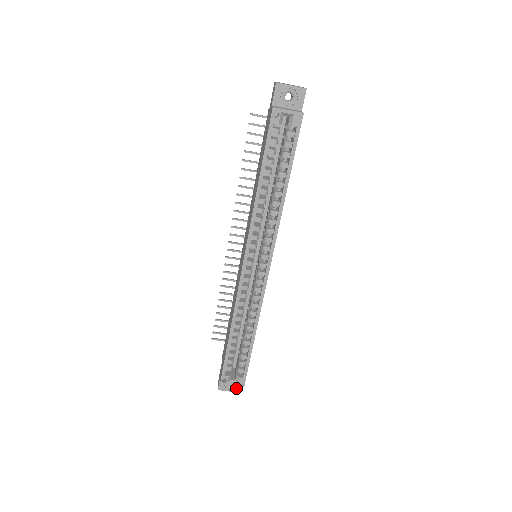
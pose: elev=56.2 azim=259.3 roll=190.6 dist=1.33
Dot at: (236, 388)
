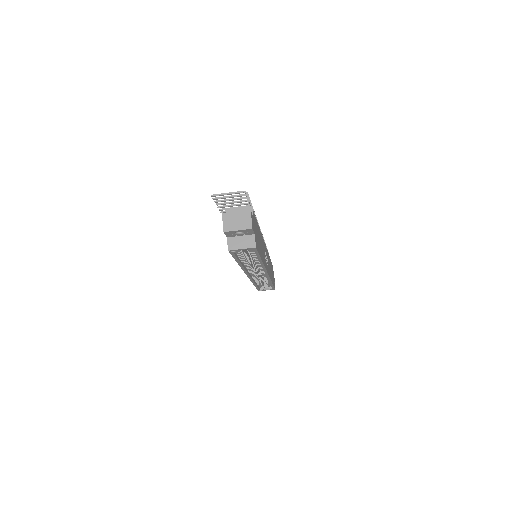
Dot at: occluded
